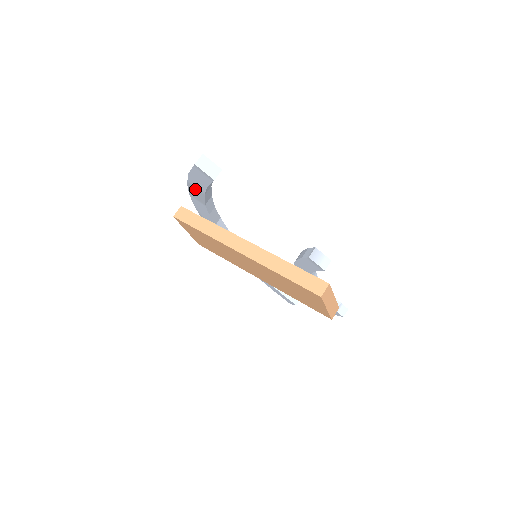
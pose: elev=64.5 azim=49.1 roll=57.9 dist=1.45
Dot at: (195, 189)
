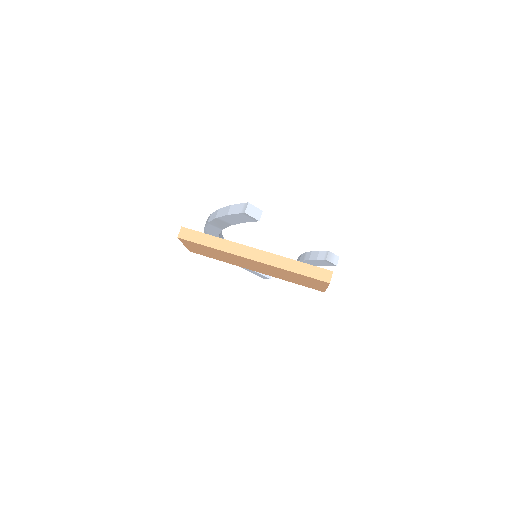
Dot at: (222, 222)
